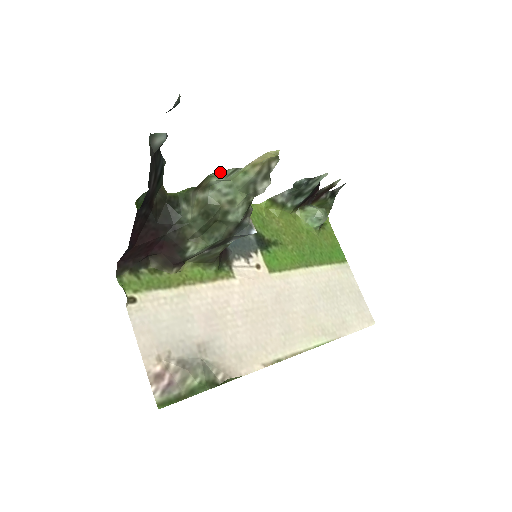
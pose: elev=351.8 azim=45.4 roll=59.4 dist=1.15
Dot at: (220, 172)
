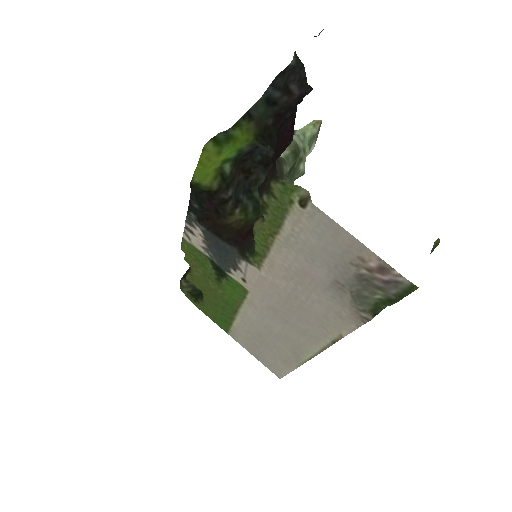
Dot at: occluded
